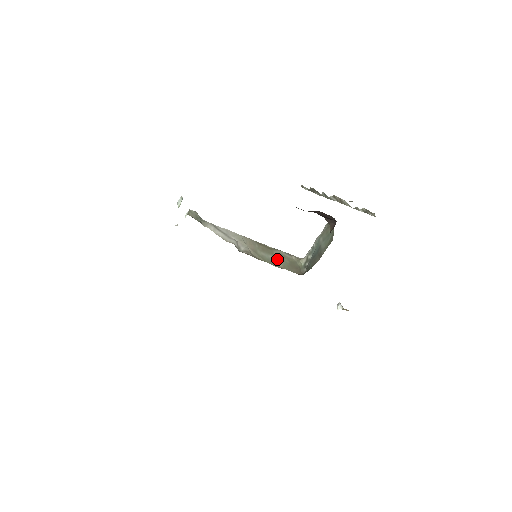
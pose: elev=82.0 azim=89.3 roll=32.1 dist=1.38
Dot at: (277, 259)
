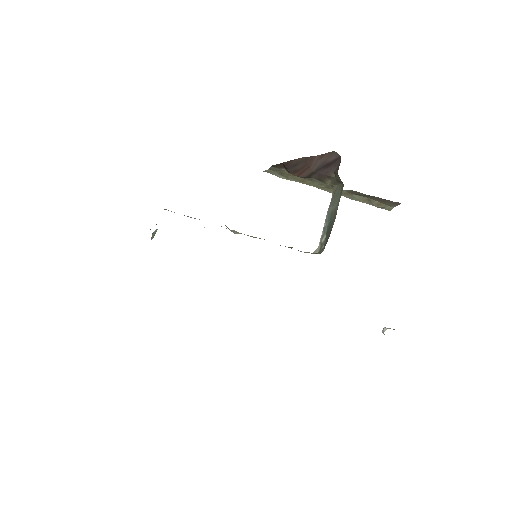
Dot at: occluded
